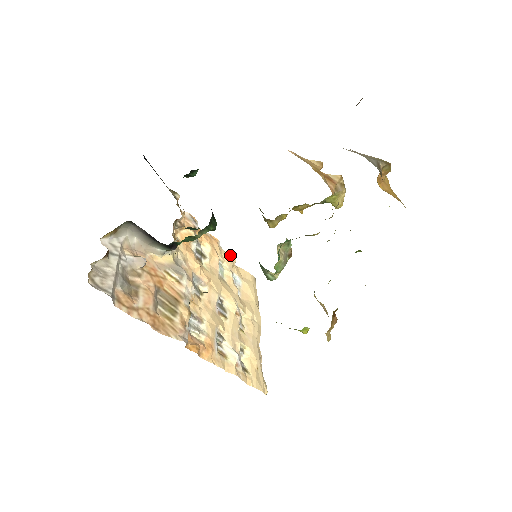
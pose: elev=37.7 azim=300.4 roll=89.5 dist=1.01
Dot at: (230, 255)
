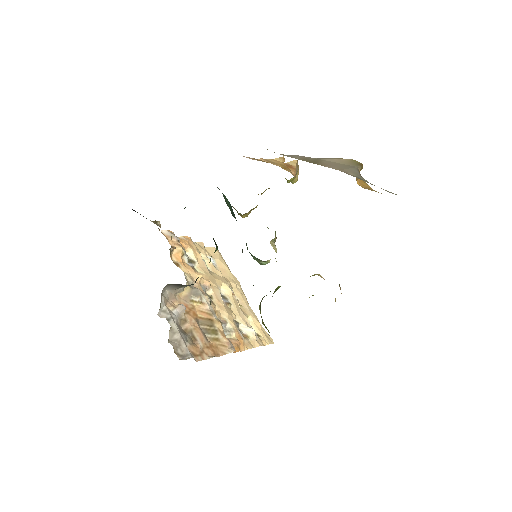
Dot at: (199, 243)
